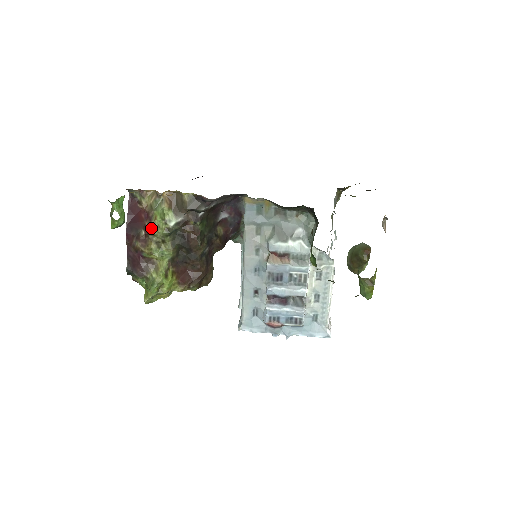
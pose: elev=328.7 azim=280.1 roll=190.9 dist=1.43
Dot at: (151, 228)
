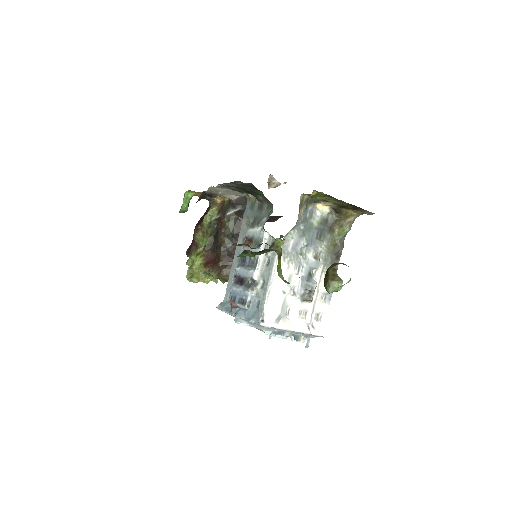
Dot at: (203, 221)
